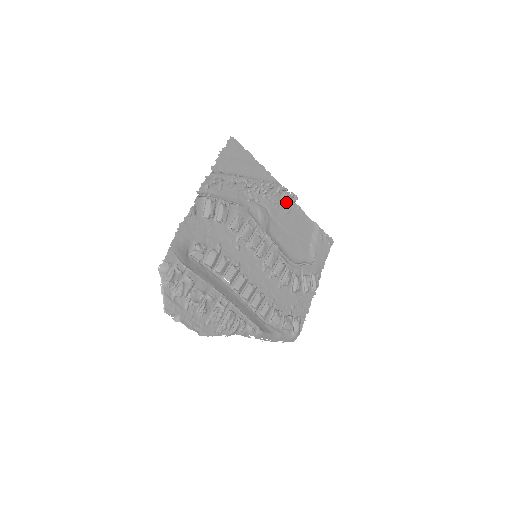
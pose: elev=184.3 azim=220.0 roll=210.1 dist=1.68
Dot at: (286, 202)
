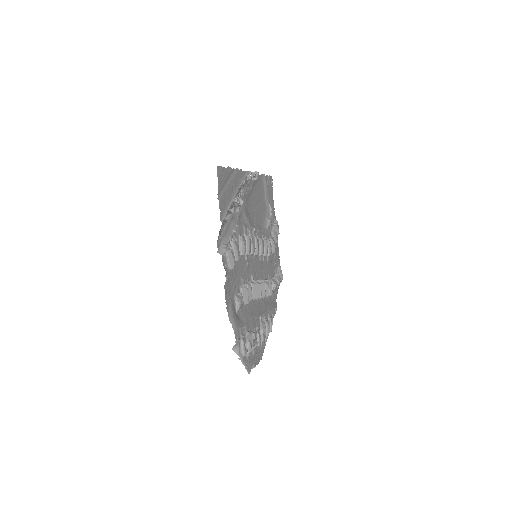
Dot at: (249, 180)
